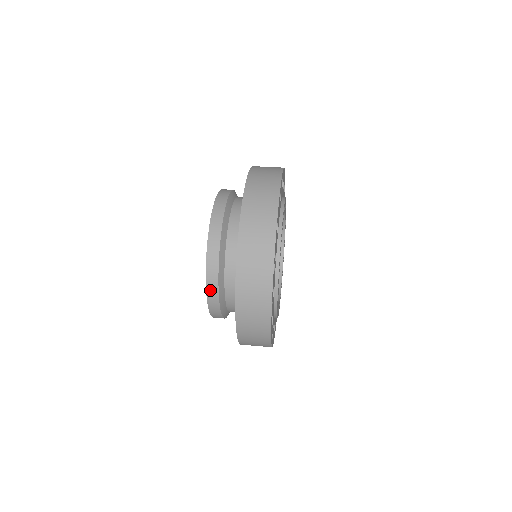
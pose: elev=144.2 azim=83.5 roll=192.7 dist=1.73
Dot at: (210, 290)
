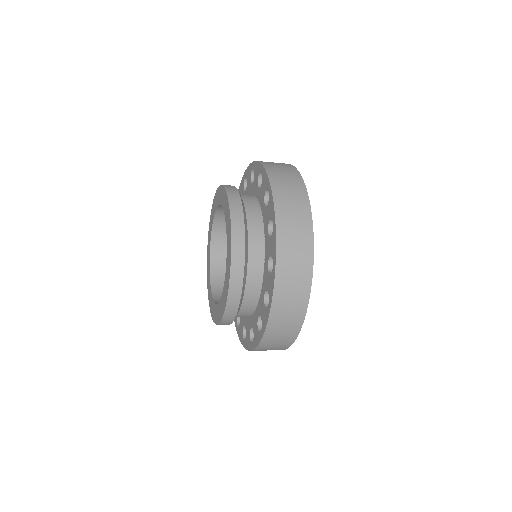
Dot at: (235, 269)
